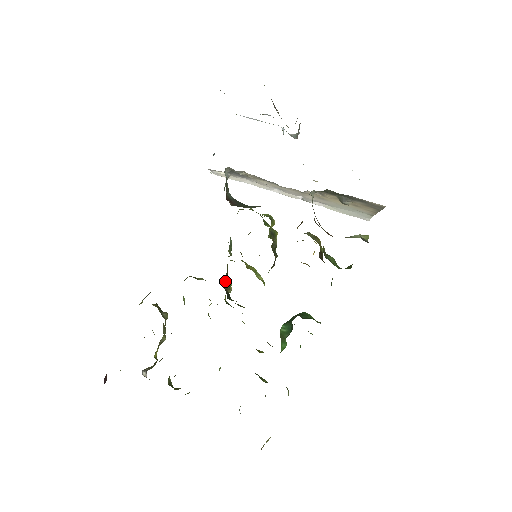
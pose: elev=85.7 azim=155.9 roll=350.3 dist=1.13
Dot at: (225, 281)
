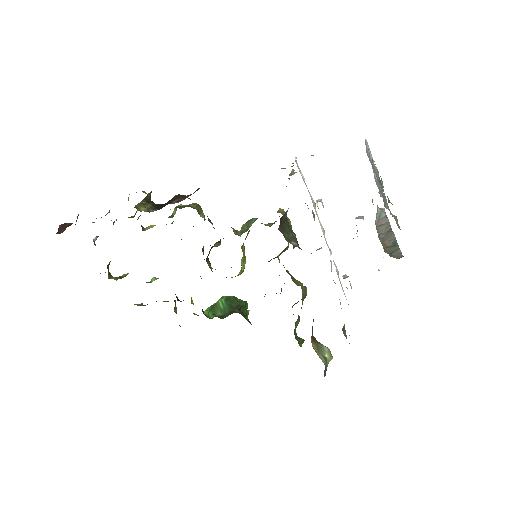
Dot at: (217, 242)
